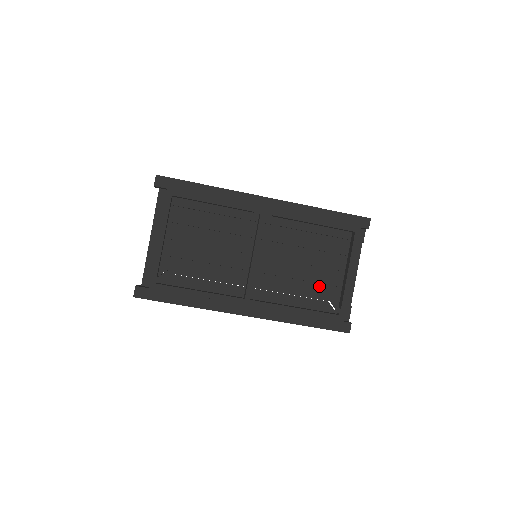
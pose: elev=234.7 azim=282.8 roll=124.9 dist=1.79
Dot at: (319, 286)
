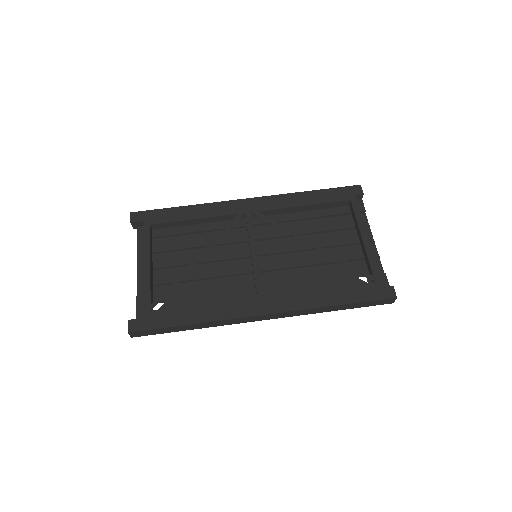
Dot at: occluded
